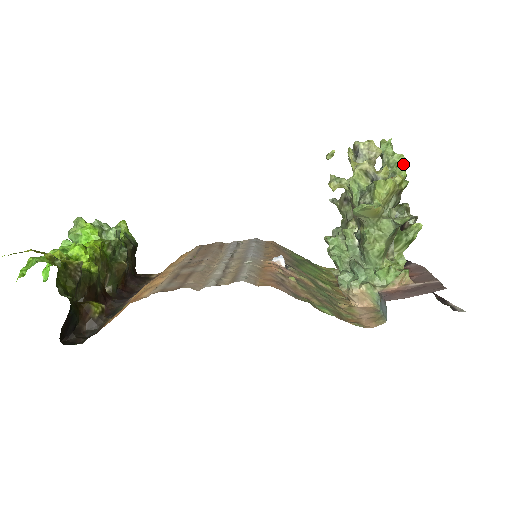
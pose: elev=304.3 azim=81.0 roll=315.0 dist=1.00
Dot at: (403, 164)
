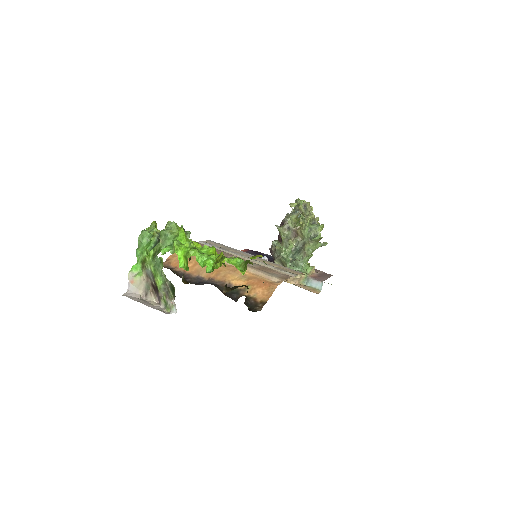
Dot at: occluded
